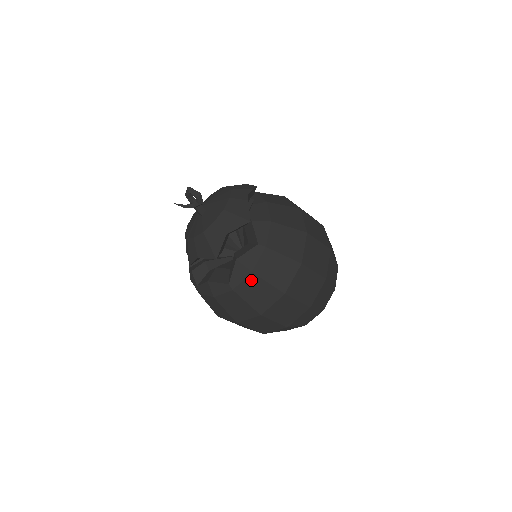
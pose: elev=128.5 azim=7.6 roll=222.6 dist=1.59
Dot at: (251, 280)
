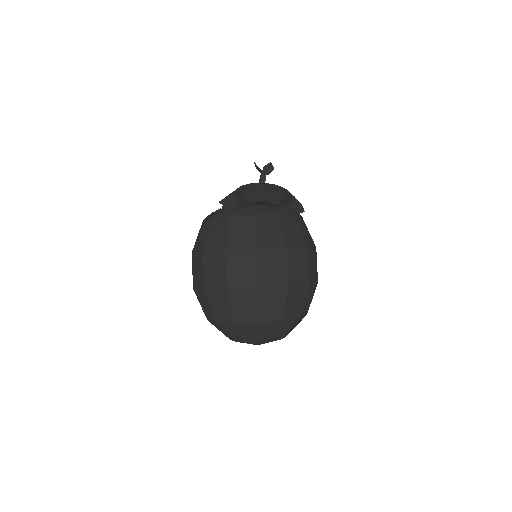
Dot at: (247, 219)
